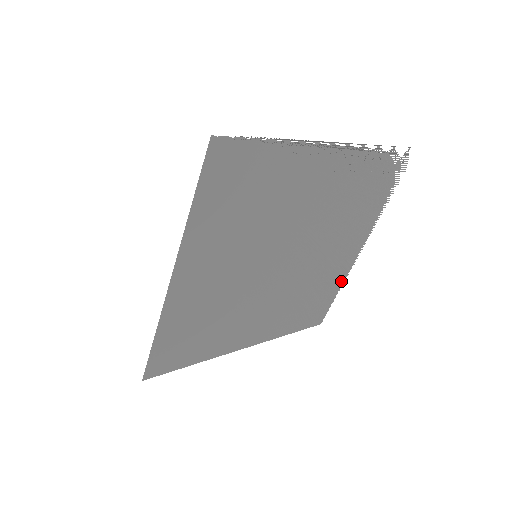
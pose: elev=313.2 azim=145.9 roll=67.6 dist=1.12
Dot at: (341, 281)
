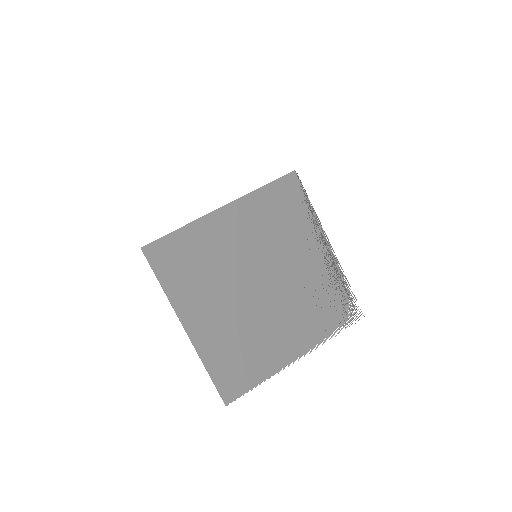
Dot at: (268, 374)
